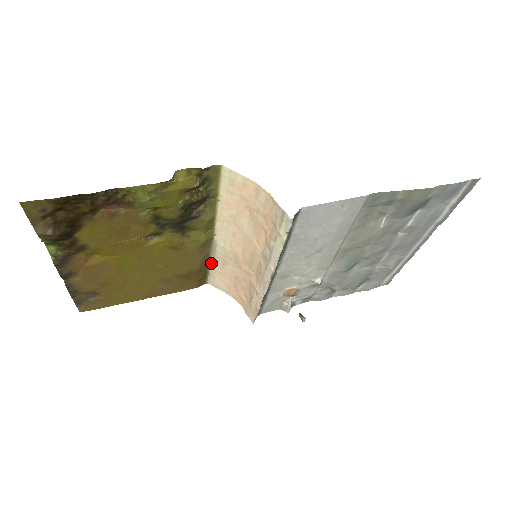
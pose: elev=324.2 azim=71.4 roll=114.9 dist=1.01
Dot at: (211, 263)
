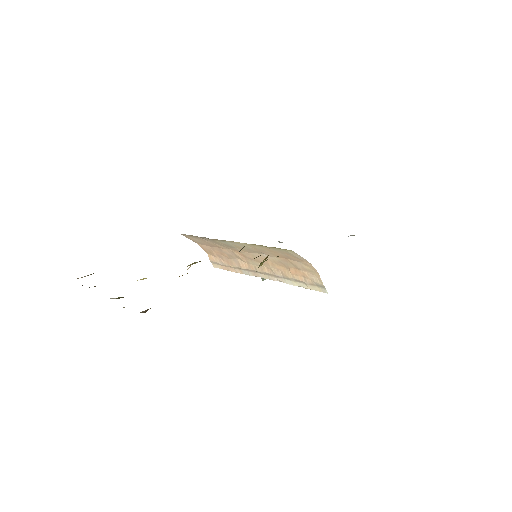
Dot at: (202, 237)
